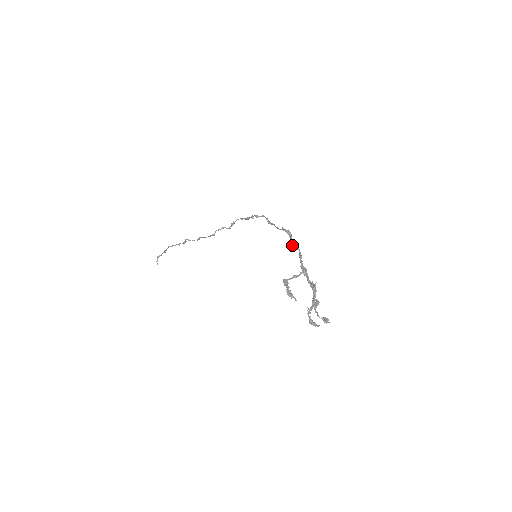
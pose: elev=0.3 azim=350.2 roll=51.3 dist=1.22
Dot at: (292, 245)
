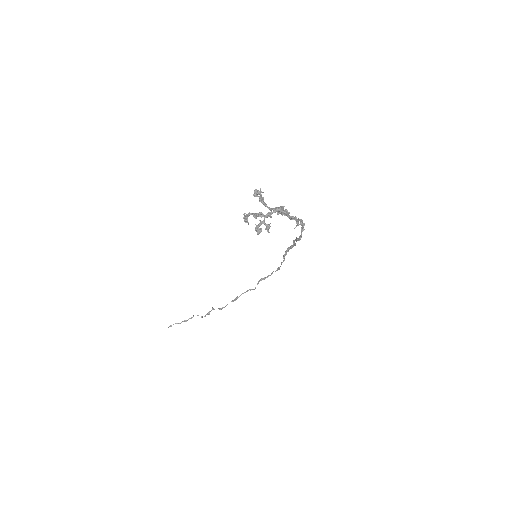
Dot at: occluded
